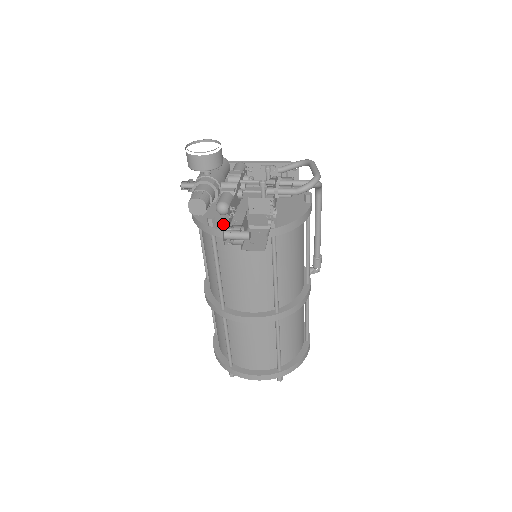
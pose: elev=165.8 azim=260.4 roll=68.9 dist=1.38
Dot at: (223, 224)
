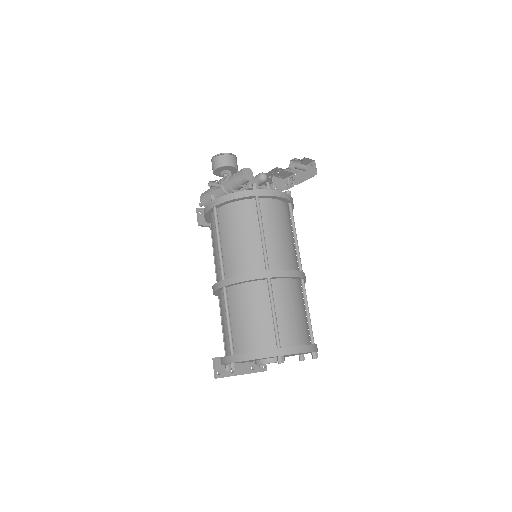
Dot at: occluded
